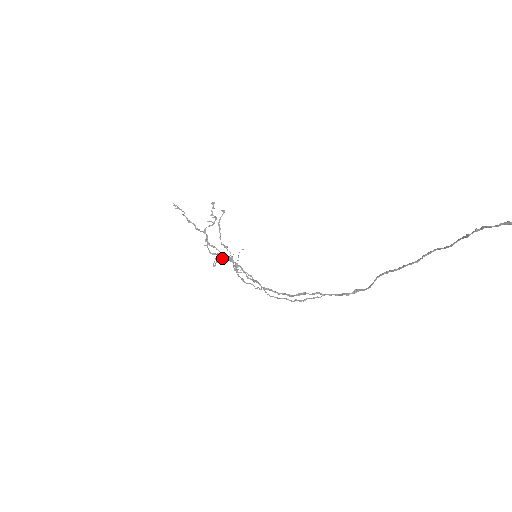
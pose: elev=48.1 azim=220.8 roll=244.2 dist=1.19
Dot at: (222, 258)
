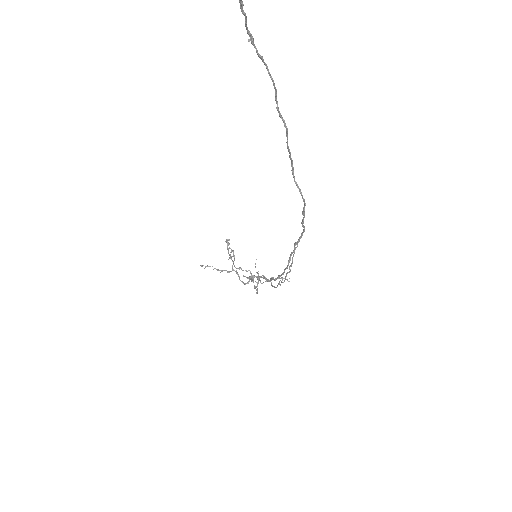
Dot at: (251, 281)
